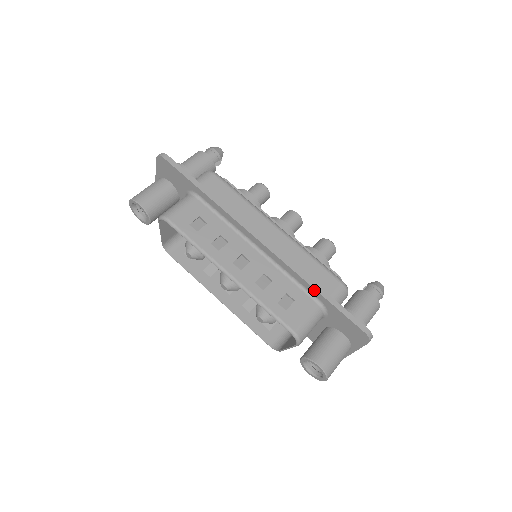
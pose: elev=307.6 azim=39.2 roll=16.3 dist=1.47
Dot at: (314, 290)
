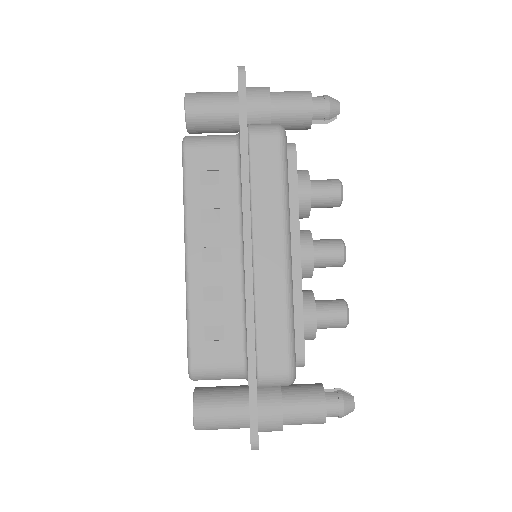
Dot at: (247, 351)
